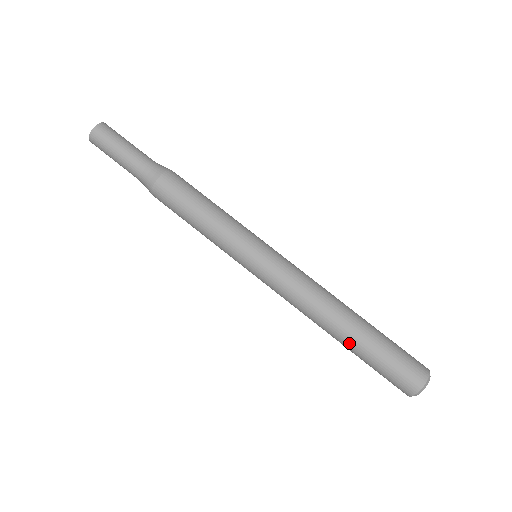
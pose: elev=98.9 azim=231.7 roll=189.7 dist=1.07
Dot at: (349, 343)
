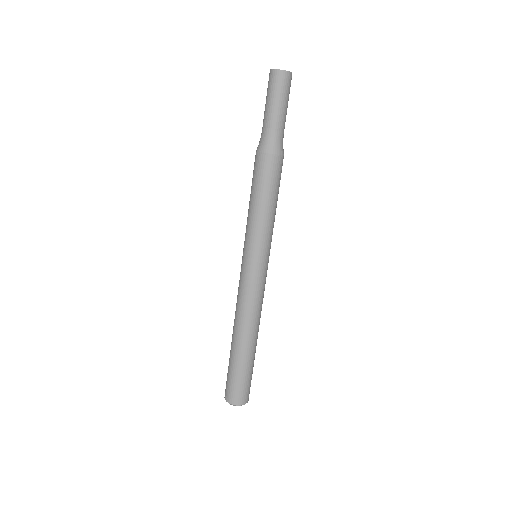
Dot at: (244, 353)
